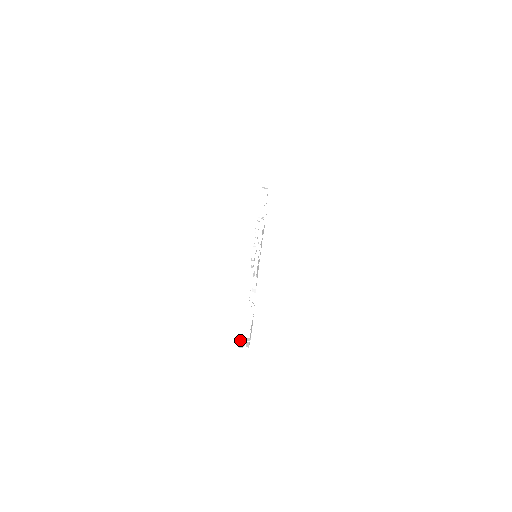
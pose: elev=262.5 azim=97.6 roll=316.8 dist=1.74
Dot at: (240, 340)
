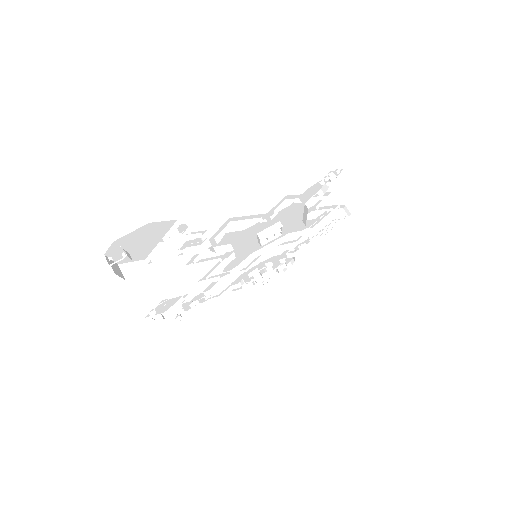
Dot at: (119, 264)
